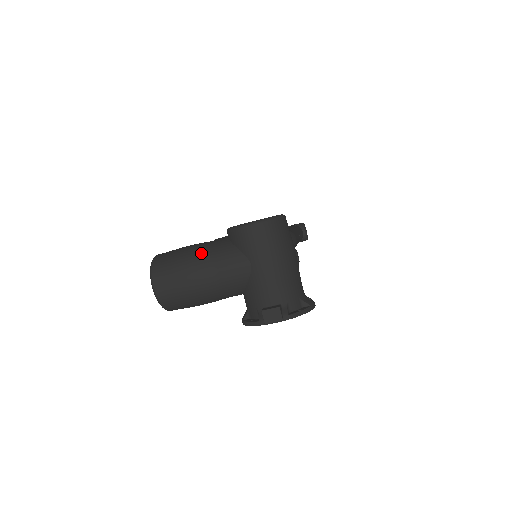
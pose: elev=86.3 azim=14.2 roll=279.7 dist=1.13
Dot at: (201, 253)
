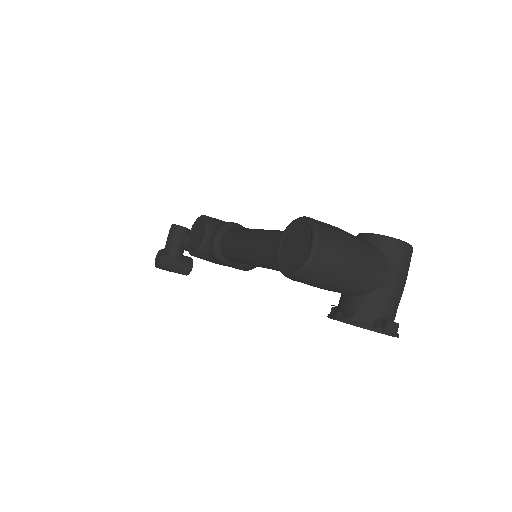
Dot at: (358, 242)
